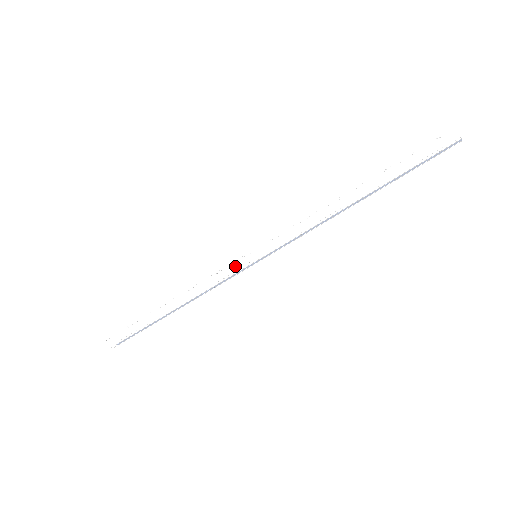
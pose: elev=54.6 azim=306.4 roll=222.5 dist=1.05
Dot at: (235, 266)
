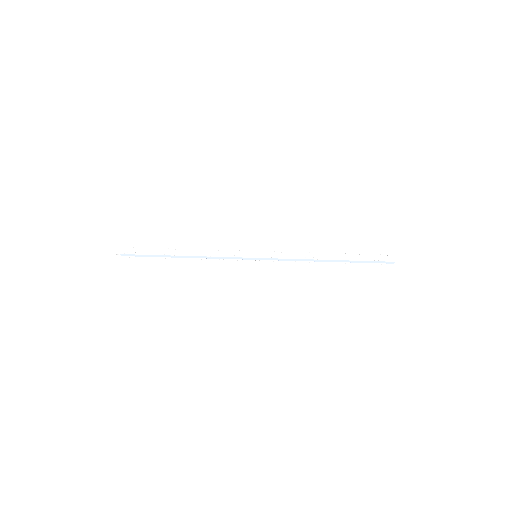
Dot at: (241, 253)
